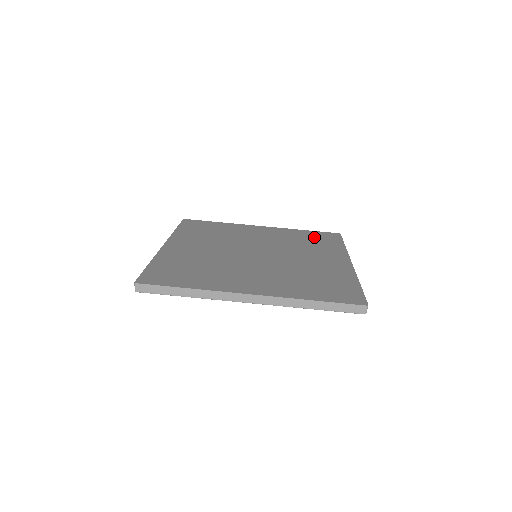
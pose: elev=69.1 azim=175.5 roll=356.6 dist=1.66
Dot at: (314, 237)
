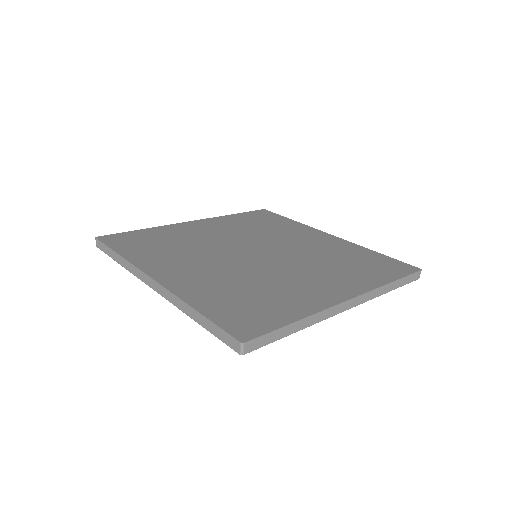
Dot at: (370, 261)
